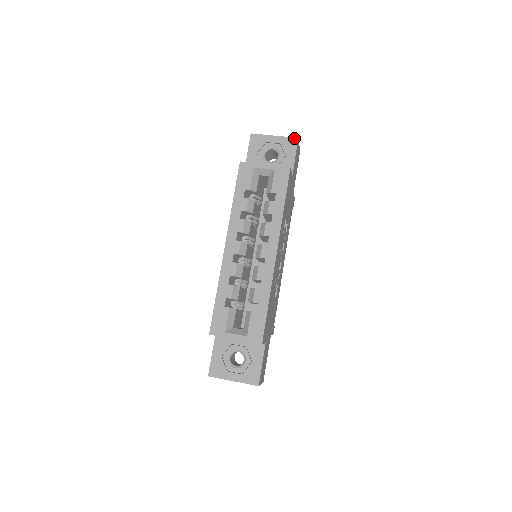
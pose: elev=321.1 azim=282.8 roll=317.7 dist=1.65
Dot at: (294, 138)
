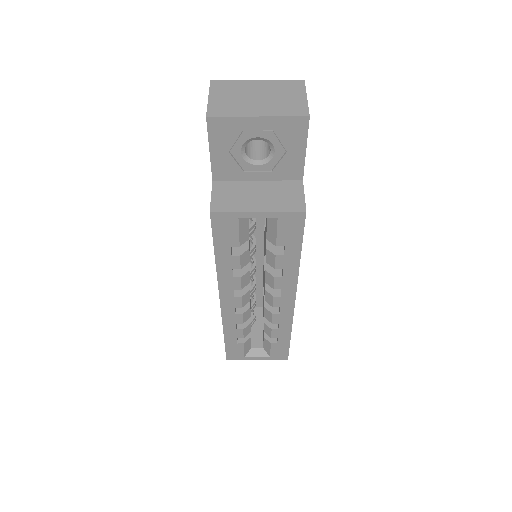
Dot at: (300, 118)
